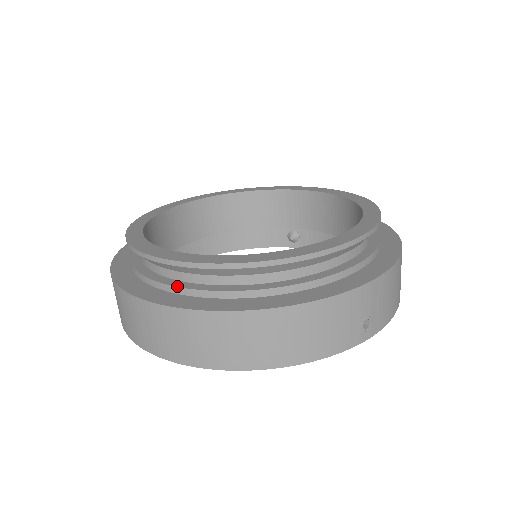
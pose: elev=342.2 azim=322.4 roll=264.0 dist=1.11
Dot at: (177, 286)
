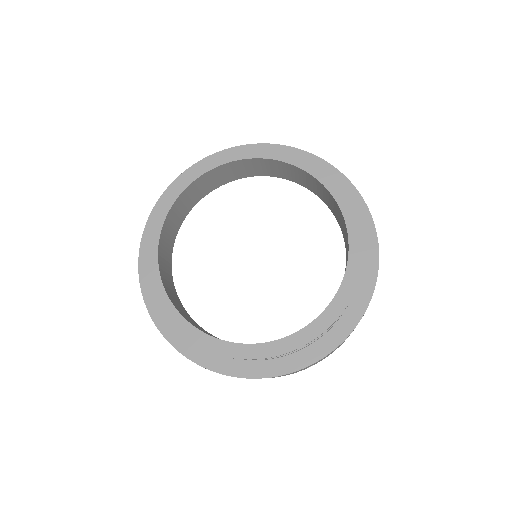
Dot at: occluded
